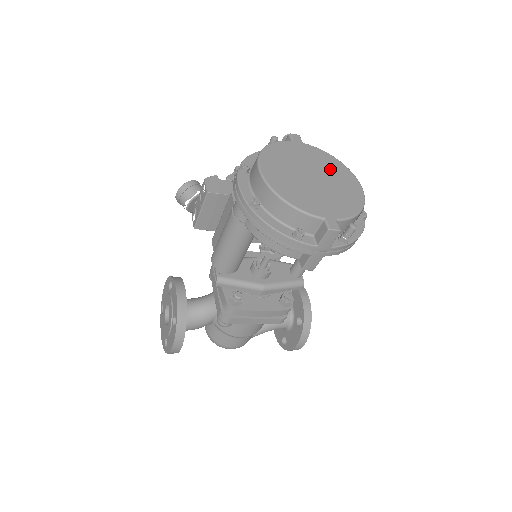
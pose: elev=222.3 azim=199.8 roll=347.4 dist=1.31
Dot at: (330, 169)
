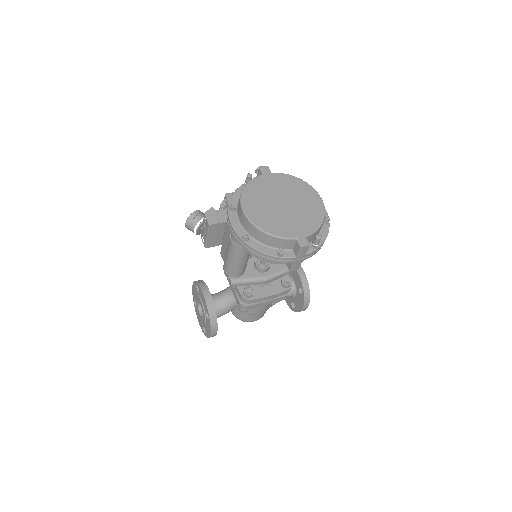
Dot at: (295, 191)
